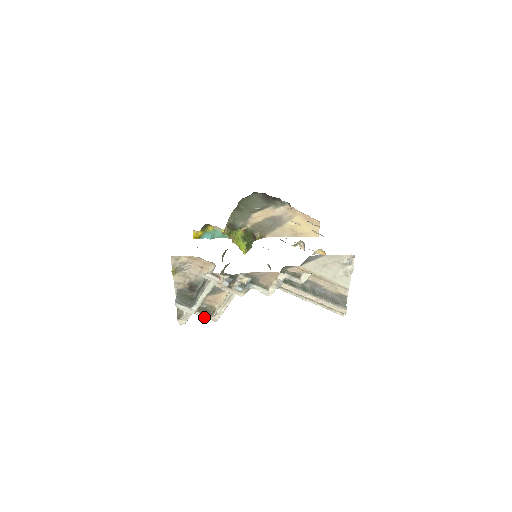
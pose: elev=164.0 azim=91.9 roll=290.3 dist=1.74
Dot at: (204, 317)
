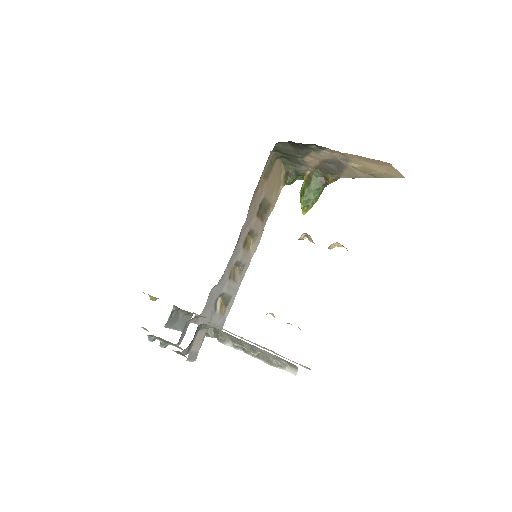
Dot at: occluded
